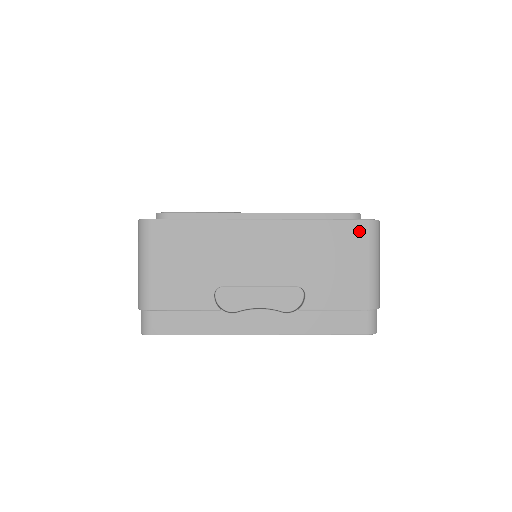
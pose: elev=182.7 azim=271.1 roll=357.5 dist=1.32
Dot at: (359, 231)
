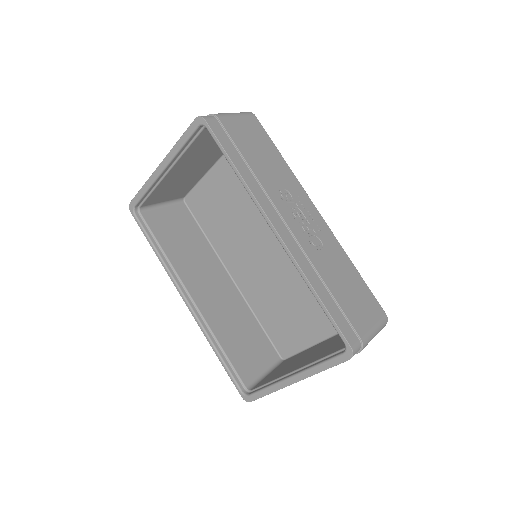
Dot at: occluded
